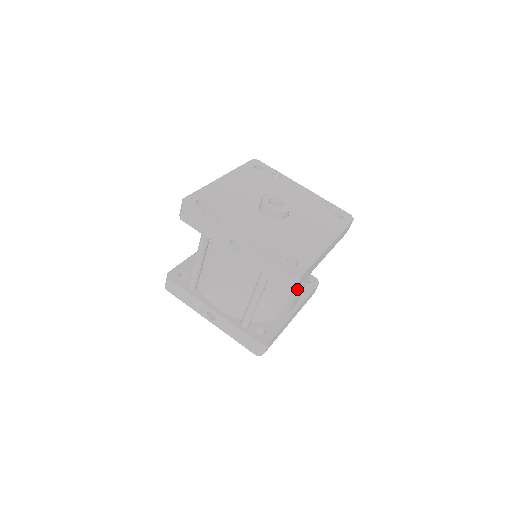
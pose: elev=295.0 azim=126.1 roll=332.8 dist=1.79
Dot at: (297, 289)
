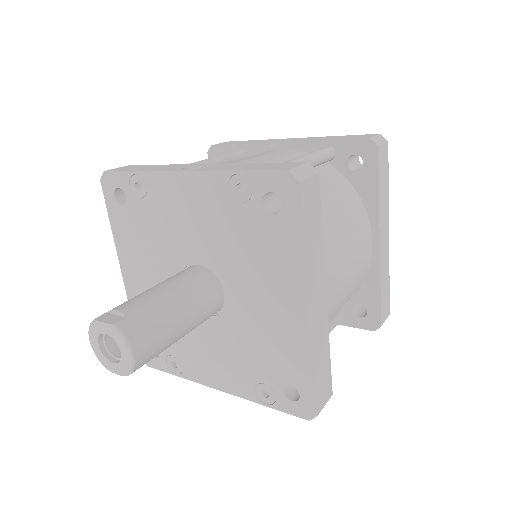
Dot at: (345, 239)
